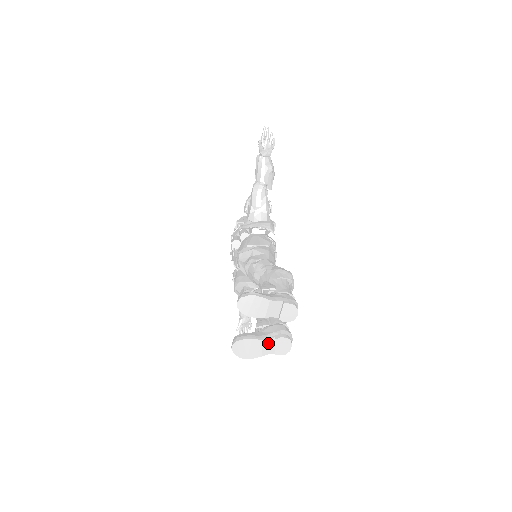
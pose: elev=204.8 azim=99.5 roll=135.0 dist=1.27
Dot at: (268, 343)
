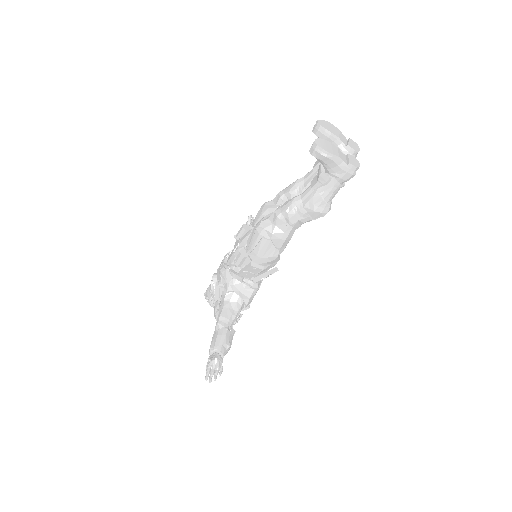
Dot at: (342, 154)
